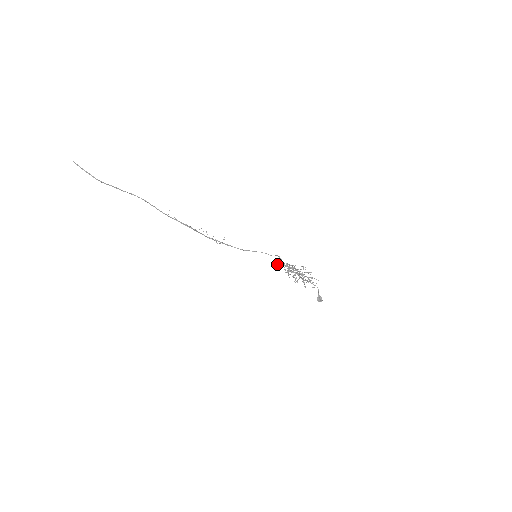
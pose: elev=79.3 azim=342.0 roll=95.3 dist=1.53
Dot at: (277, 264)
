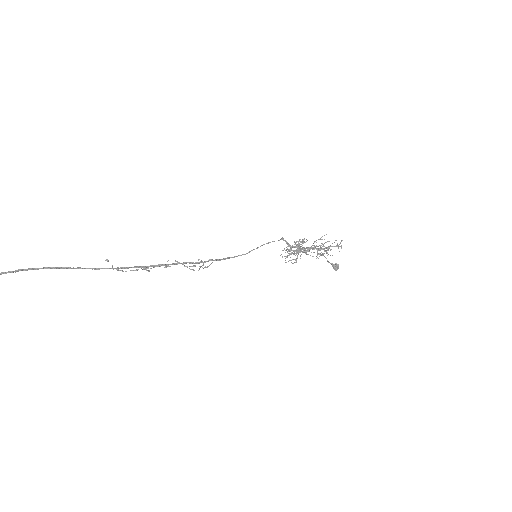
Dot at: (287, 249)
